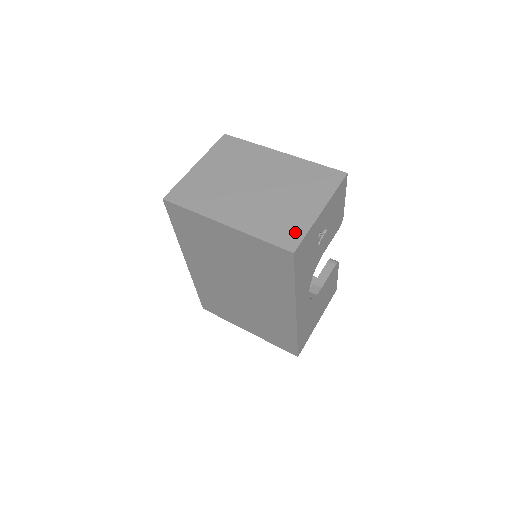
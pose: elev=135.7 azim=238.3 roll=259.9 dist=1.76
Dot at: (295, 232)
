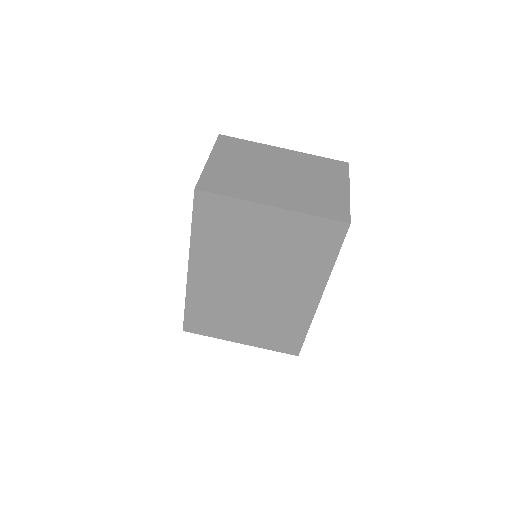
Dot at: (340, 208)
